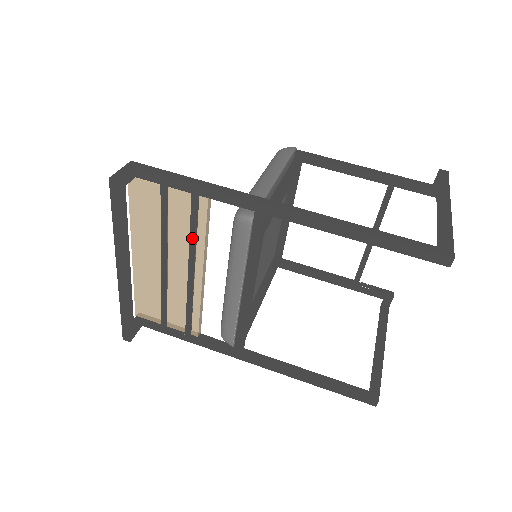
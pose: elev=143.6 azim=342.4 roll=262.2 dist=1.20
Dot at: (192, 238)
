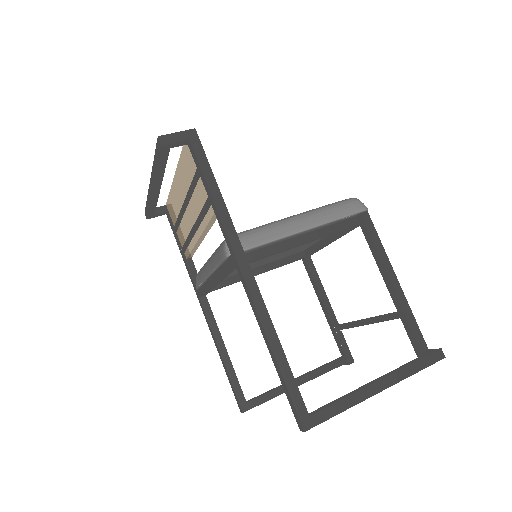
Dot at: (201, 216)
